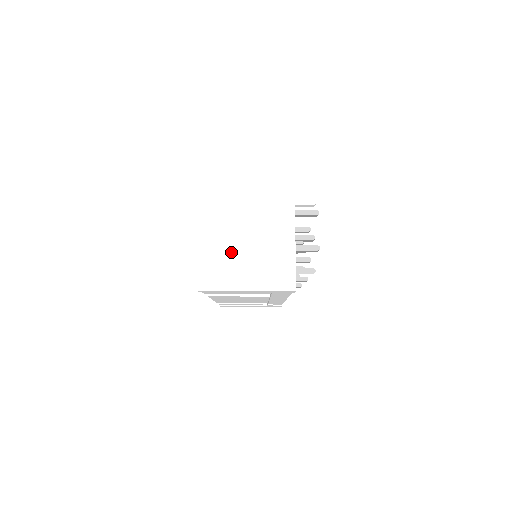
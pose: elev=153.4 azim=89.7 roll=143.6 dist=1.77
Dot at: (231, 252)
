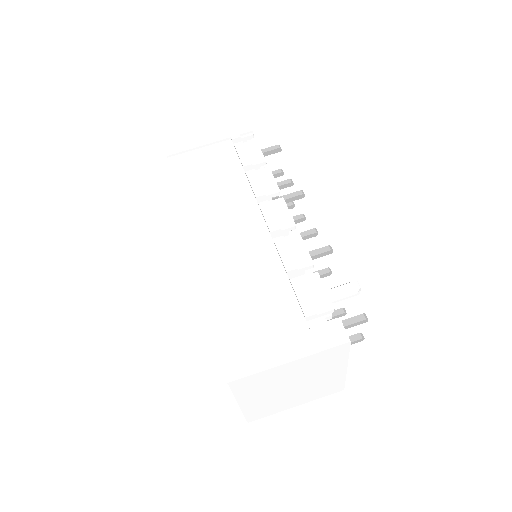
Dot at: (278, 399)
